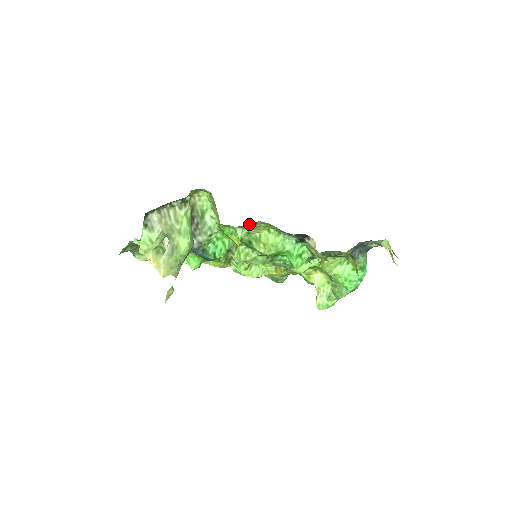
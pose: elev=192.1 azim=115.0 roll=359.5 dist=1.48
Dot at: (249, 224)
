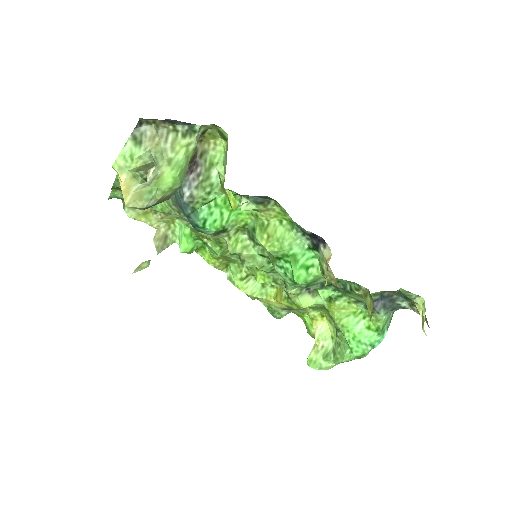
Dot at: (259, 198)
